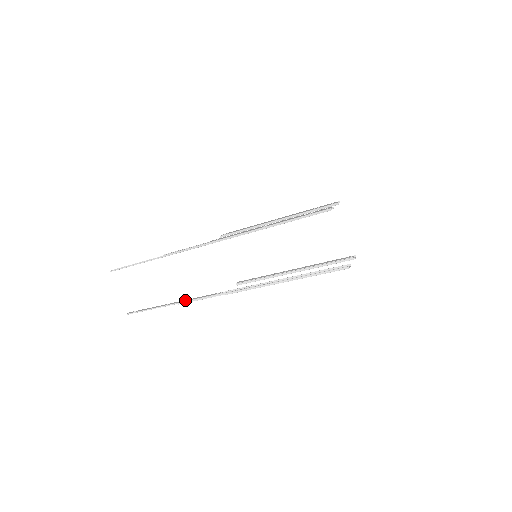
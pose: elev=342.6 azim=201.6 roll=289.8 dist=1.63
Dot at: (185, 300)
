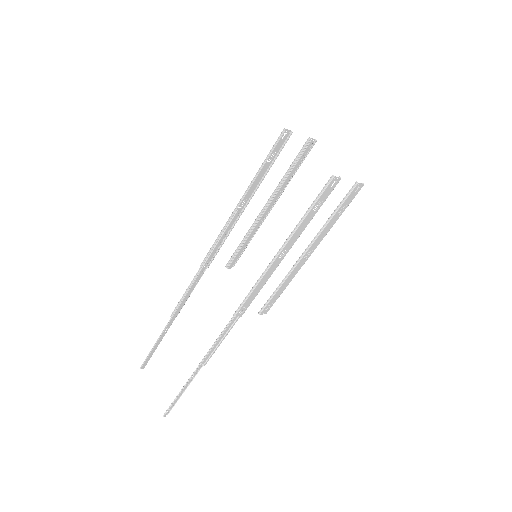
Dot at: (205, 358)
